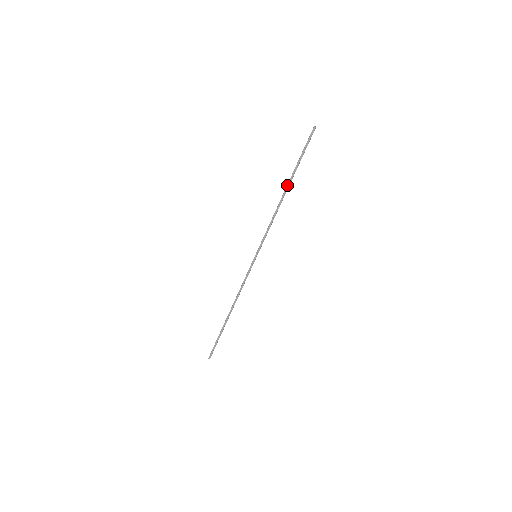
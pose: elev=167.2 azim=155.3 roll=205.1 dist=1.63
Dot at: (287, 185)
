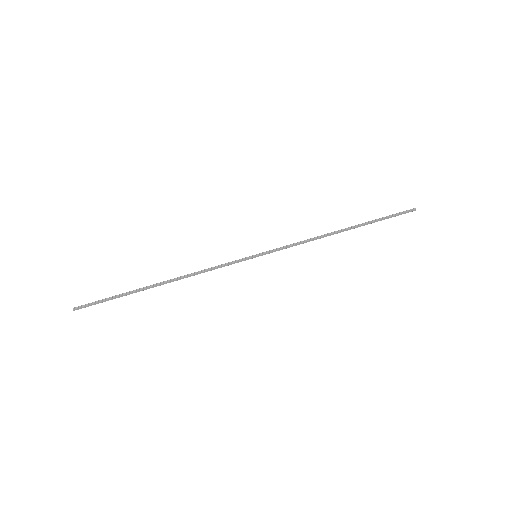
Dot at: (351, 228)
